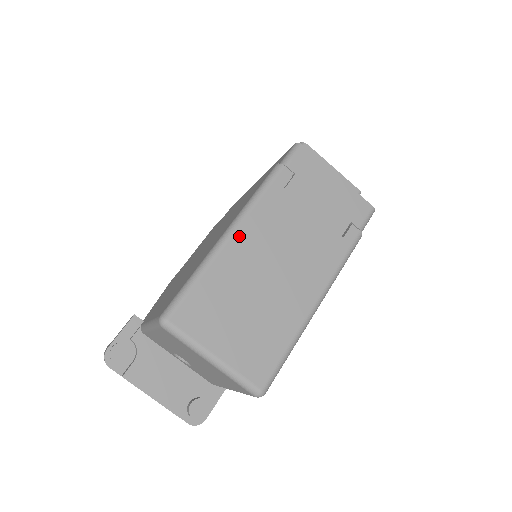
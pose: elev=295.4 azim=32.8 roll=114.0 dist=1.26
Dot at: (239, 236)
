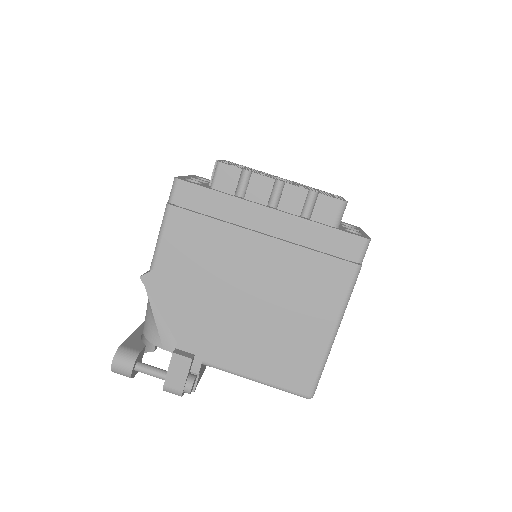
Dot at: (338, 328)
